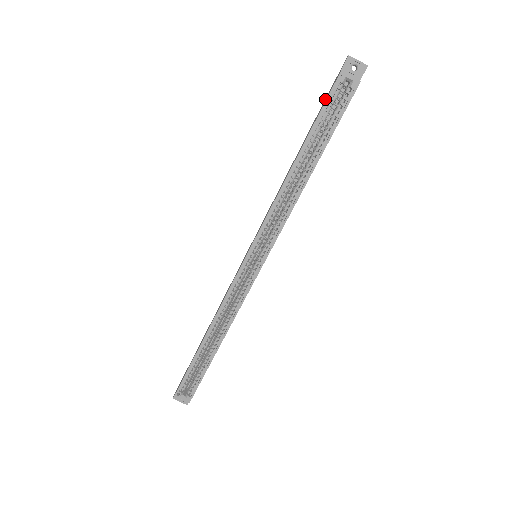
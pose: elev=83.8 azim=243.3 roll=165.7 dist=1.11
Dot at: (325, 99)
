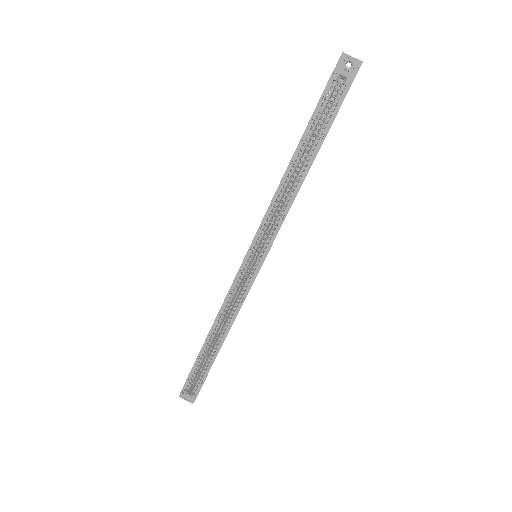
Dot at: occluded
